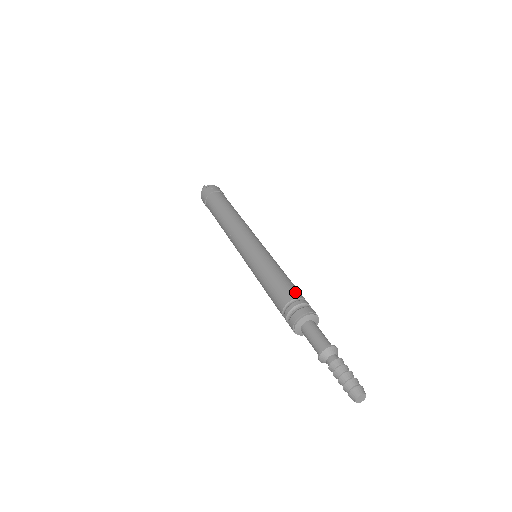
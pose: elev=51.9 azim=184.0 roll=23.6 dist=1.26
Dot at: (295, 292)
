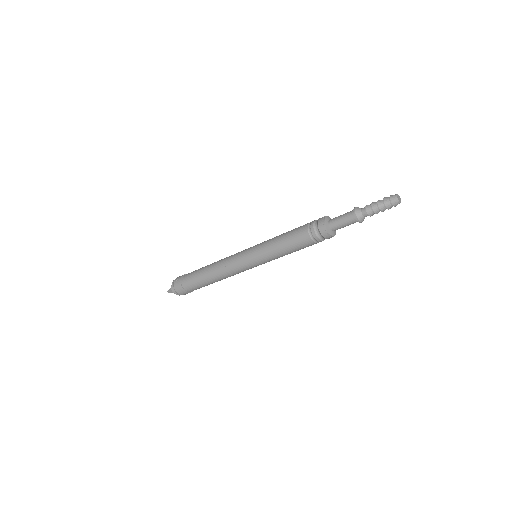
Dot at: (302, 226)
